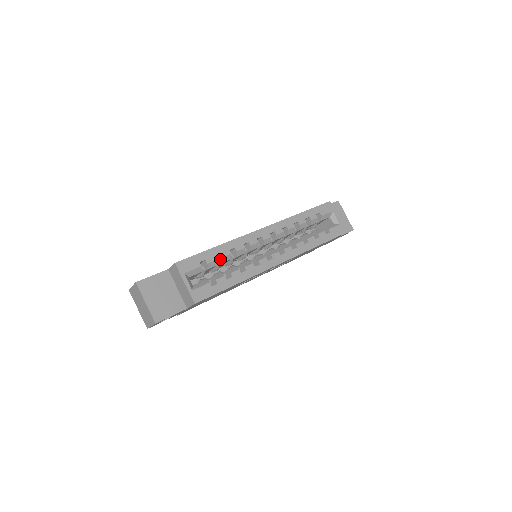
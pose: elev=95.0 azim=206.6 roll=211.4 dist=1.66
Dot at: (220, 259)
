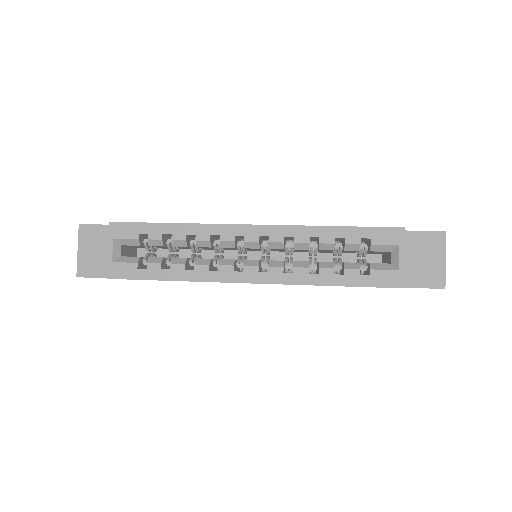
Dot at: (173, 240)
